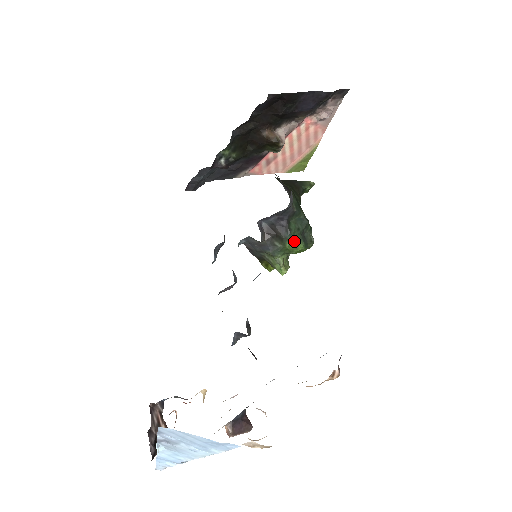
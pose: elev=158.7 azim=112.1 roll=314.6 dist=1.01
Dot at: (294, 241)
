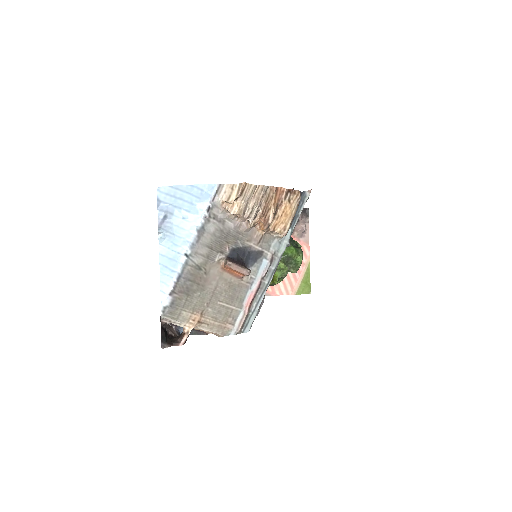
Dot at: occluded
